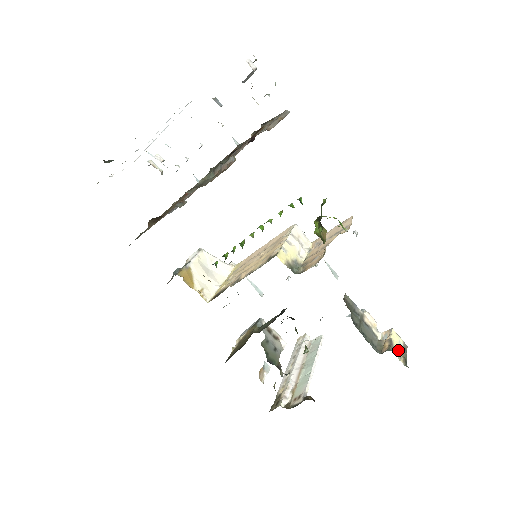
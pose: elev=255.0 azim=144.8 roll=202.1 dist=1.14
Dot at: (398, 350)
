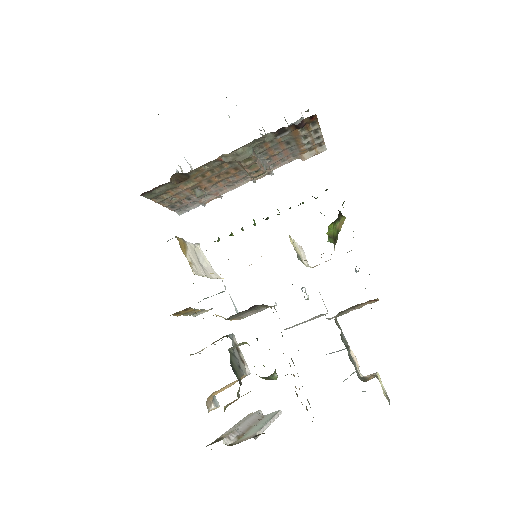
Dot at: (382, 389)
